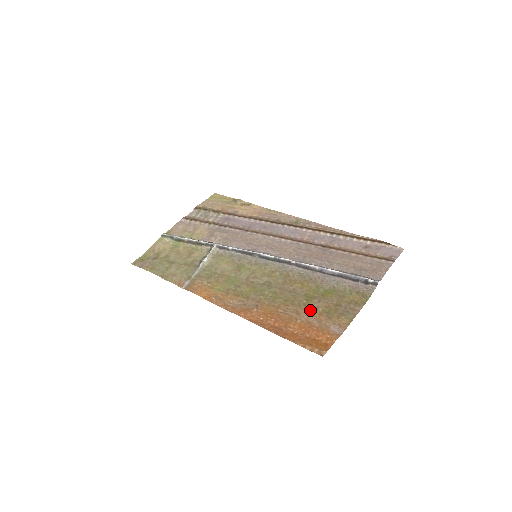
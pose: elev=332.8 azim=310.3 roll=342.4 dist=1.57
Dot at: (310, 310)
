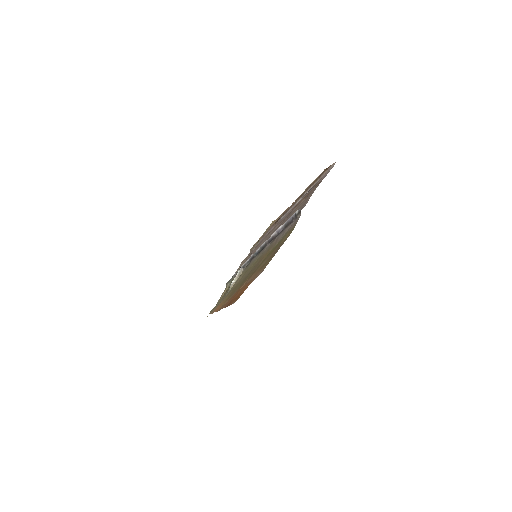
Dot at: (256, 272)
